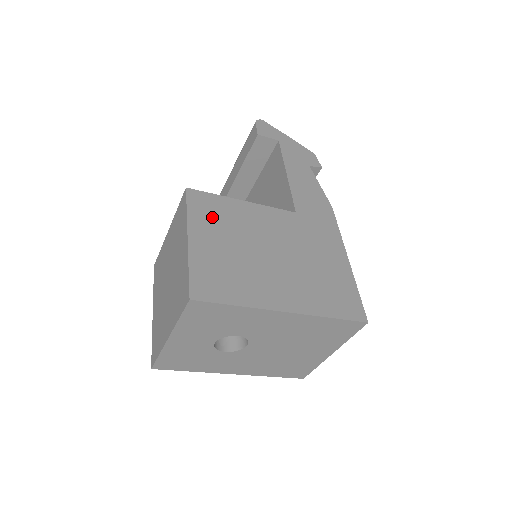
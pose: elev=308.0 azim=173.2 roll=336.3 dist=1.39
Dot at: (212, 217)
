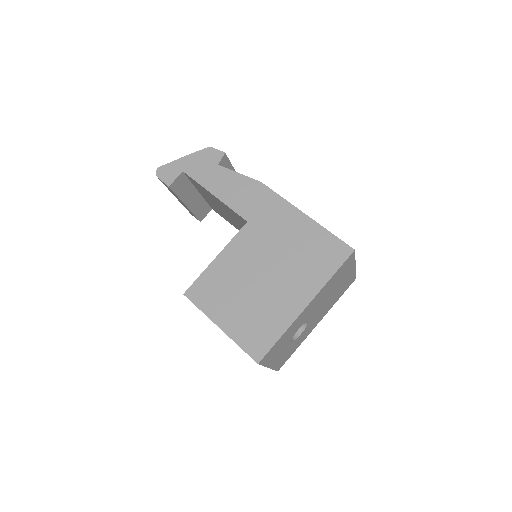
Dot at: (214, 296)
